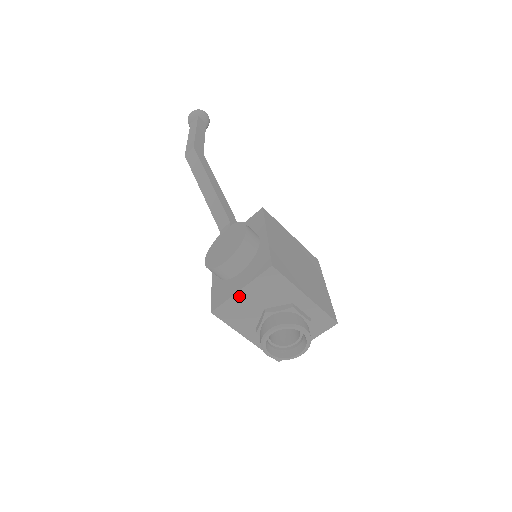
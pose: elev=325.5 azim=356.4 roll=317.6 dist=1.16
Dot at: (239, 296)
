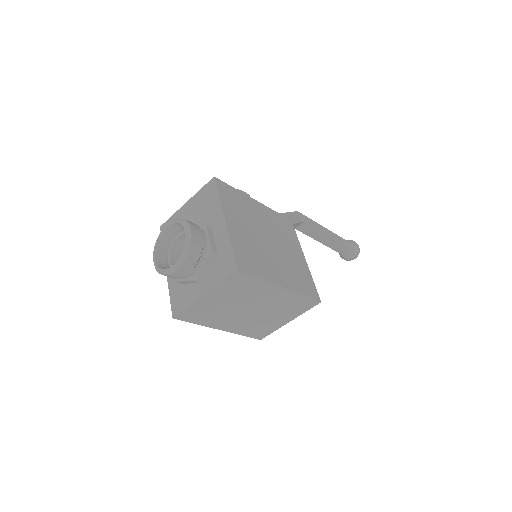
Dot at: (183, 211)
